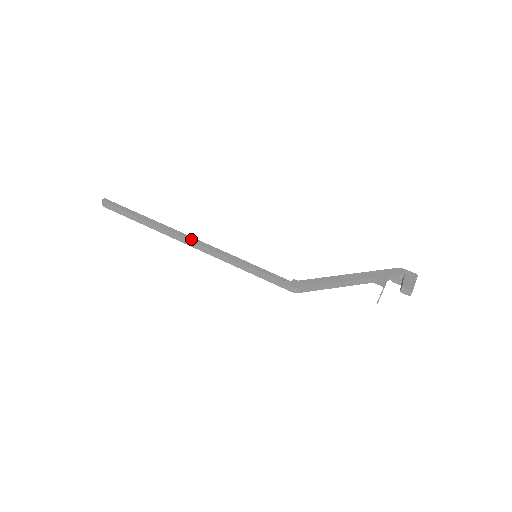
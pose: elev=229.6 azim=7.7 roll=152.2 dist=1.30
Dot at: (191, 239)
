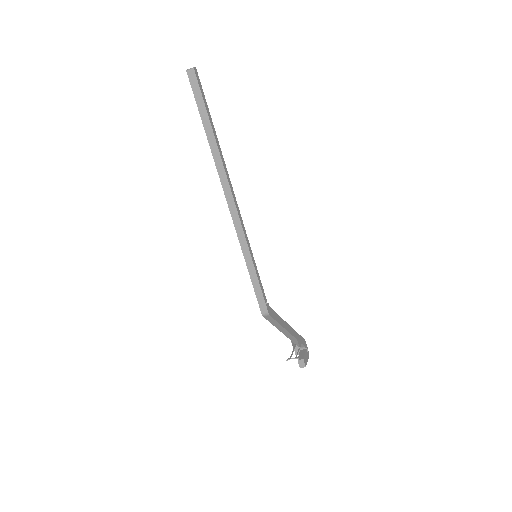
Dot at: (234, 196)
